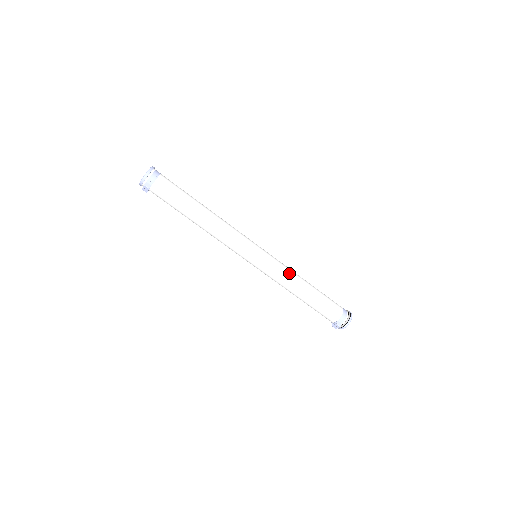
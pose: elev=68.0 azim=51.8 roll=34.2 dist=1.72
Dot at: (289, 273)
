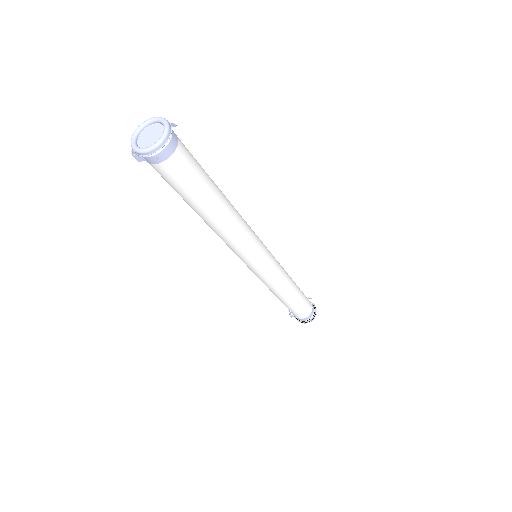
Dot at: (275, 287)
